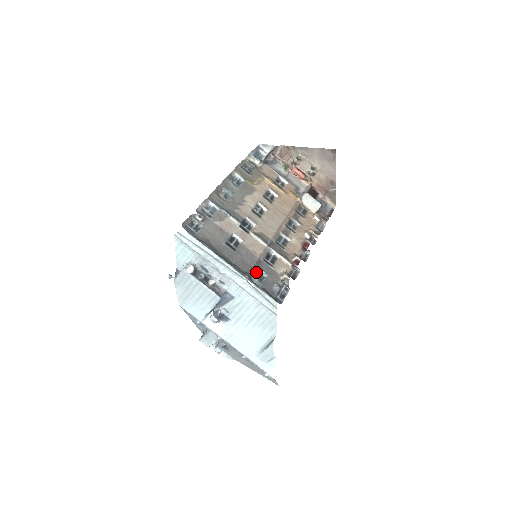
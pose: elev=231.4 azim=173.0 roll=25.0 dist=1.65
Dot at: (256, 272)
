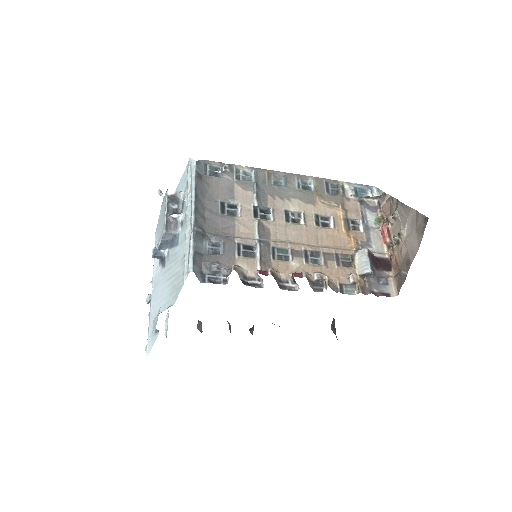
Dot at: (218, 243)
